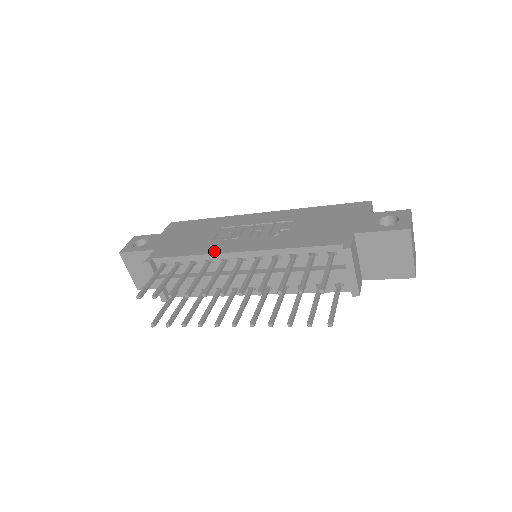
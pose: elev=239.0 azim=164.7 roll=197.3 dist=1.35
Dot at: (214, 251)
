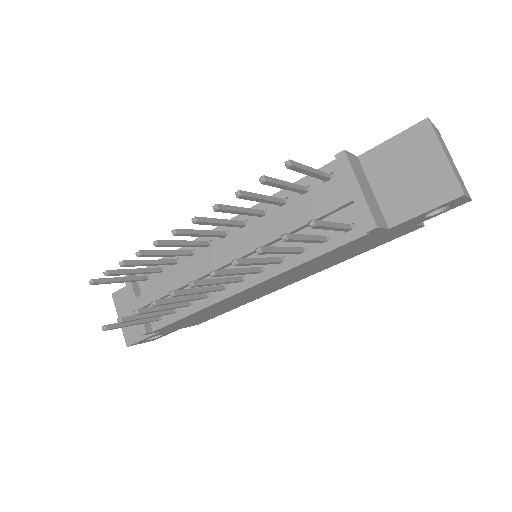
Dot at: (197, 239)
